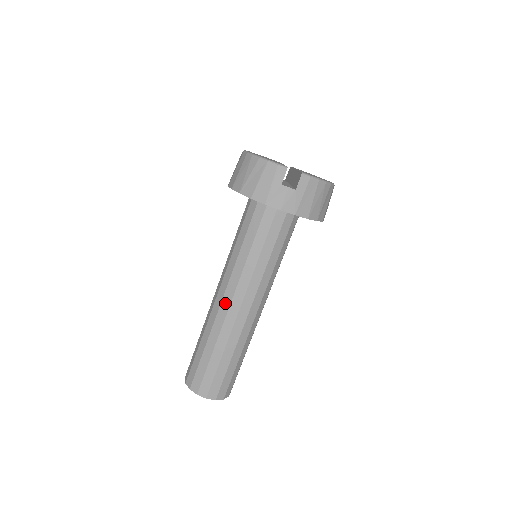
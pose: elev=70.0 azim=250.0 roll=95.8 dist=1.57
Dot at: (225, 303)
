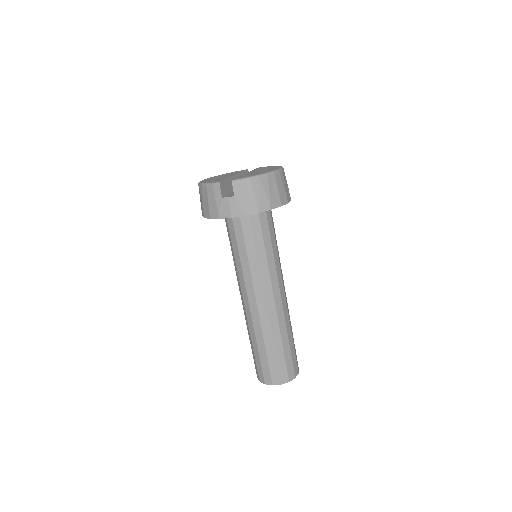
Dot at: (246, 304)
